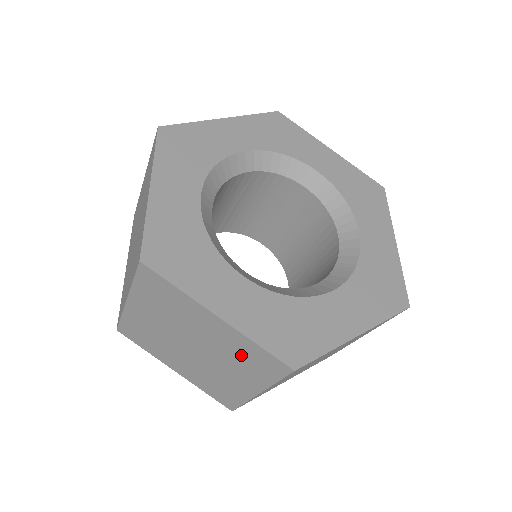
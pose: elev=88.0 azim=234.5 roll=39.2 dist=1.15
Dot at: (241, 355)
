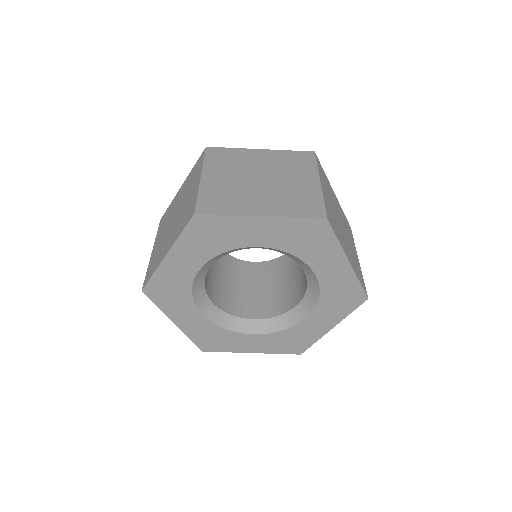
Dot at: occluded
